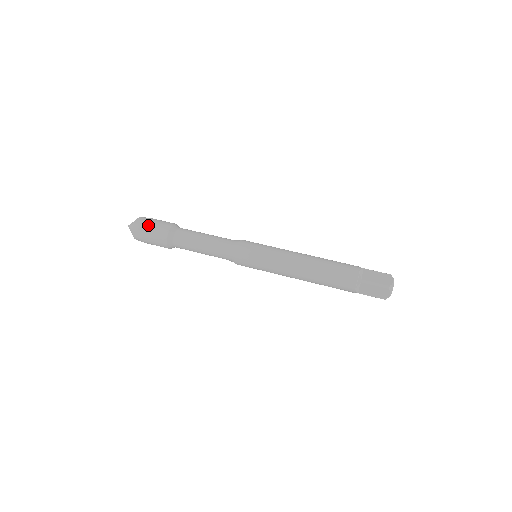
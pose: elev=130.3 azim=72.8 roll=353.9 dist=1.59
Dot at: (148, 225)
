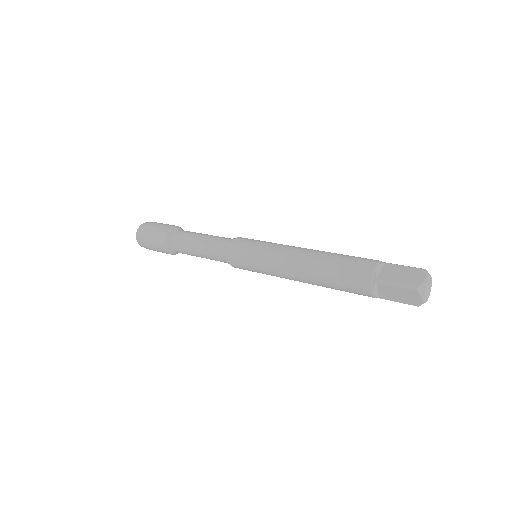
Dot at: occluded
